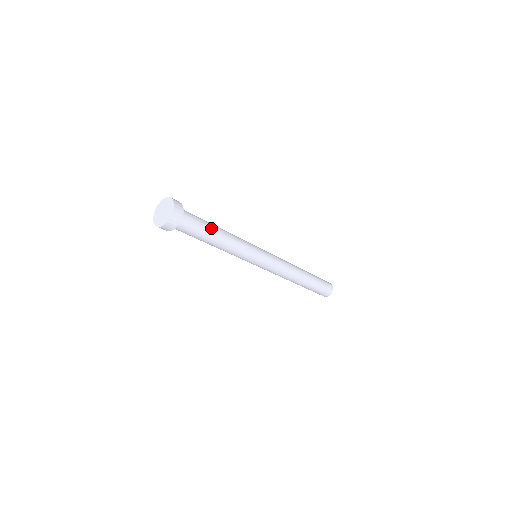
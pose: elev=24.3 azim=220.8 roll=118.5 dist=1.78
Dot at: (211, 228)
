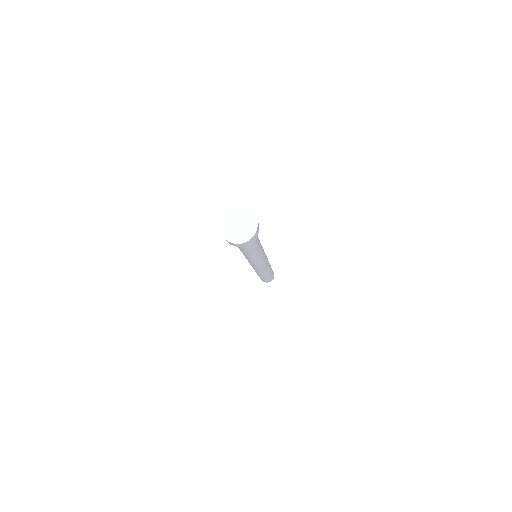
Dot at: occluded
